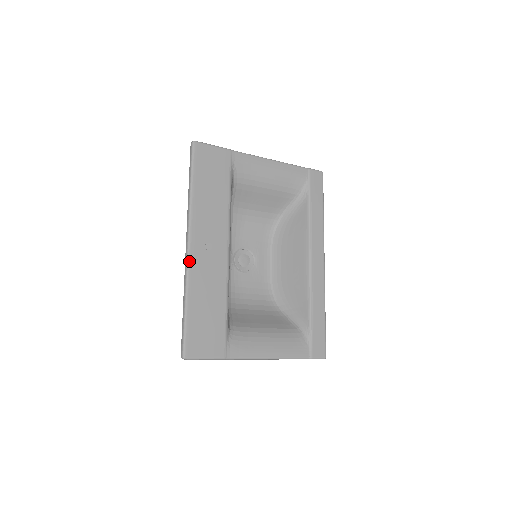
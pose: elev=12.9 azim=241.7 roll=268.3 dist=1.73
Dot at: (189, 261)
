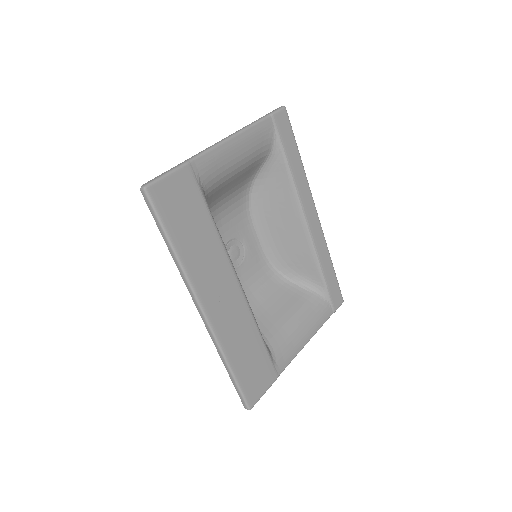
Dot at: (213, 330)
